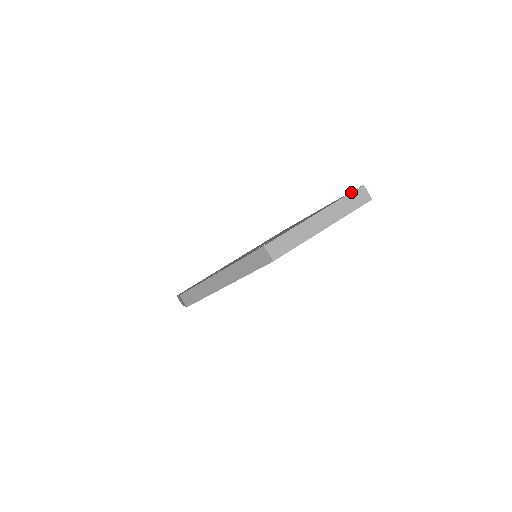
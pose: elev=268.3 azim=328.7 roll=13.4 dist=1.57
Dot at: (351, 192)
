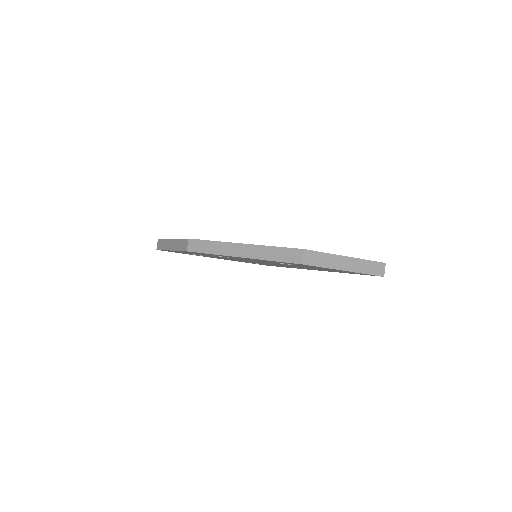
Dot at: (376, 261)
